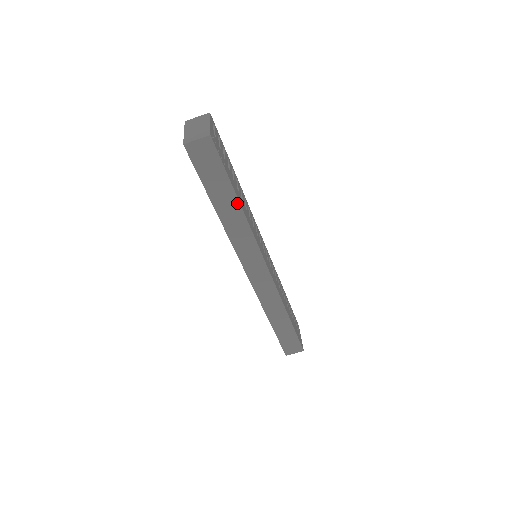
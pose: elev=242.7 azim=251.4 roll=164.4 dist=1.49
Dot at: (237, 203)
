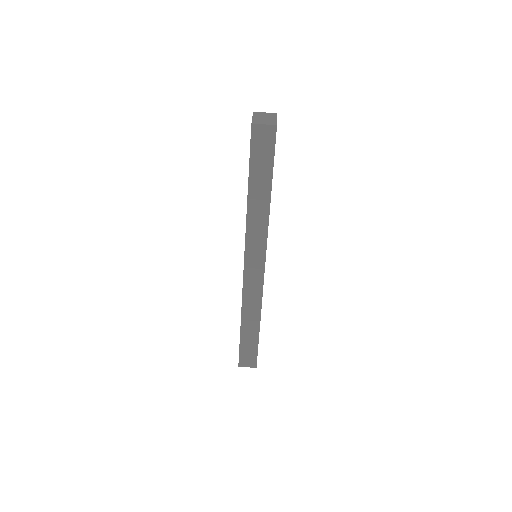
Dot at: (269, 195)
